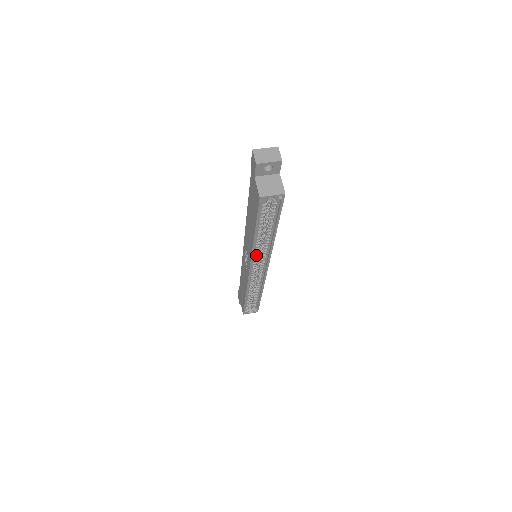
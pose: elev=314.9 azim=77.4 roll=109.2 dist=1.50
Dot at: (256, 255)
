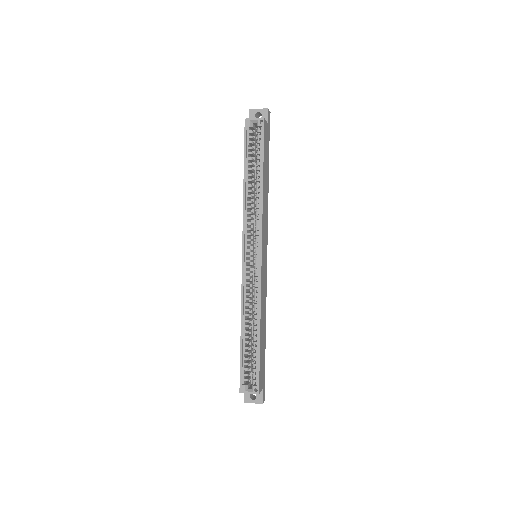
Dot at: (249, 224)
